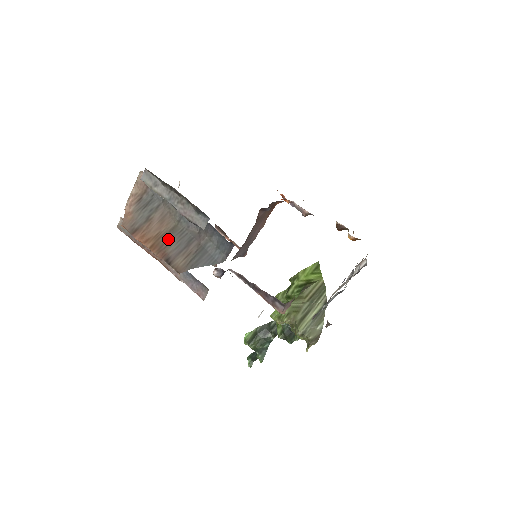
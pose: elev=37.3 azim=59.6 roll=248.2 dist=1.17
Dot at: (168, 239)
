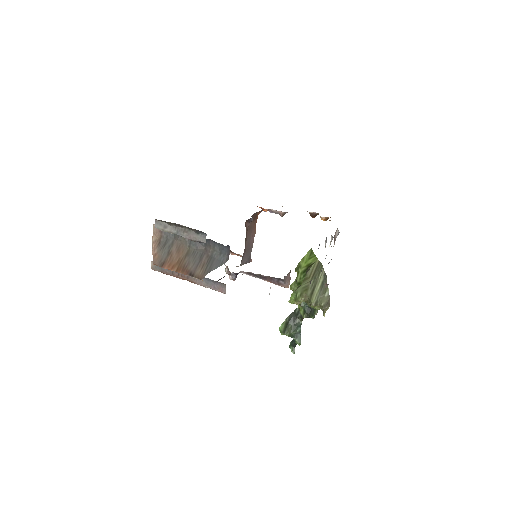
Dot at: (186, 261)
